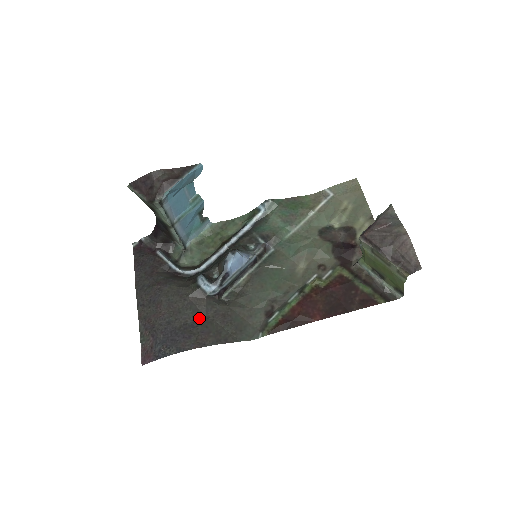
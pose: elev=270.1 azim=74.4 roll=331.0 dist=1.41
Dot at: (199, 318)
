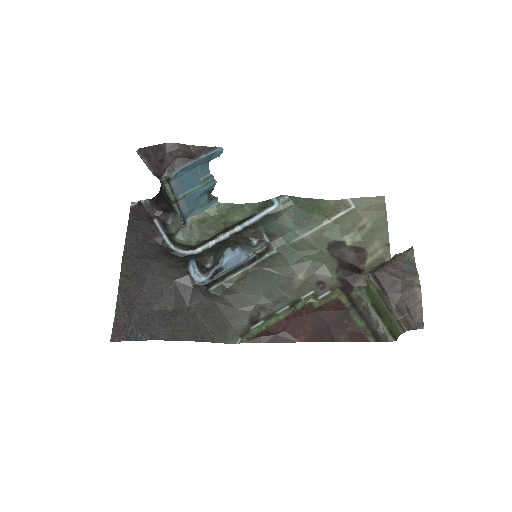
Dot at: (181, 307)
